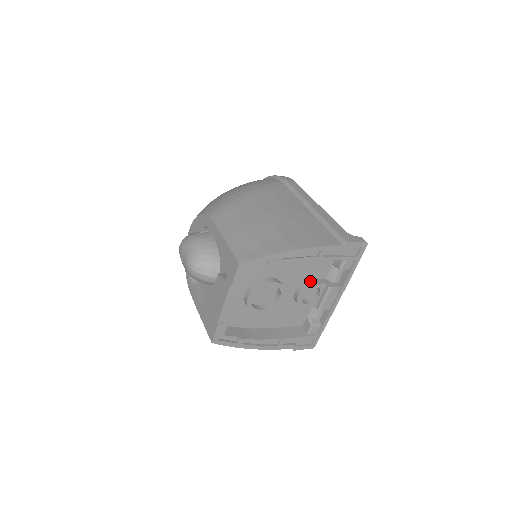
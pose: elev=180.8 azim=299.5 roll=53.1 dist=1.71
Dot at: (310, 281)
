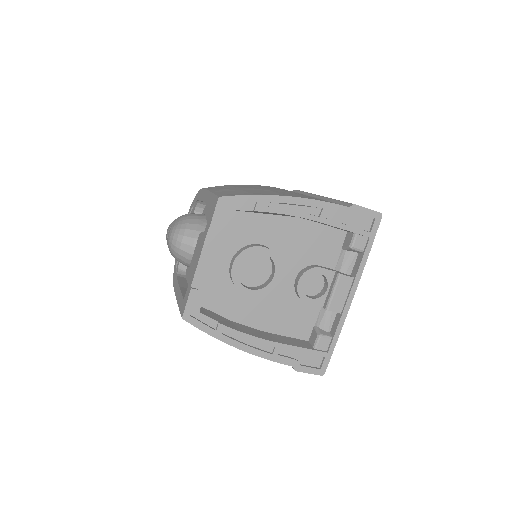
Dot at: (314, 265)
